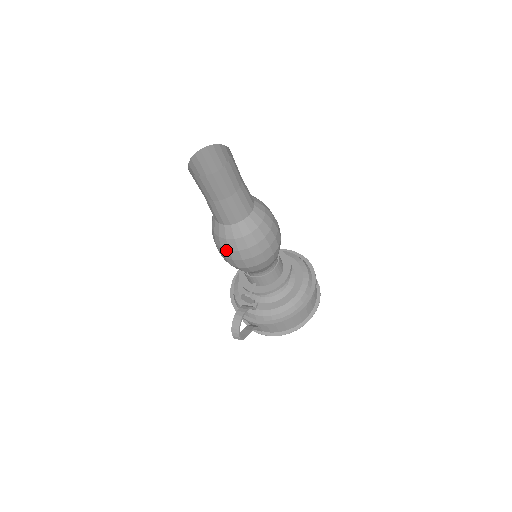
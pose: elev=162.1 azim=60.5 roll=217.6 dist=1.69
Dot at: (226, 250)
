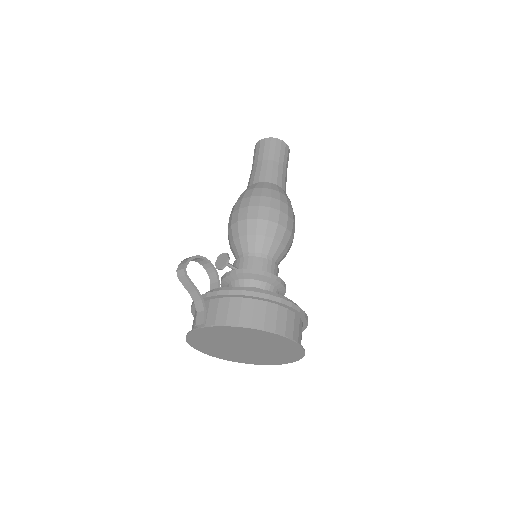
Dot at: (240, 201)
